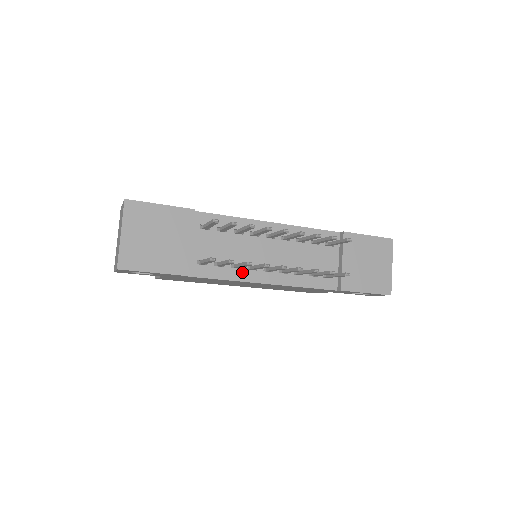
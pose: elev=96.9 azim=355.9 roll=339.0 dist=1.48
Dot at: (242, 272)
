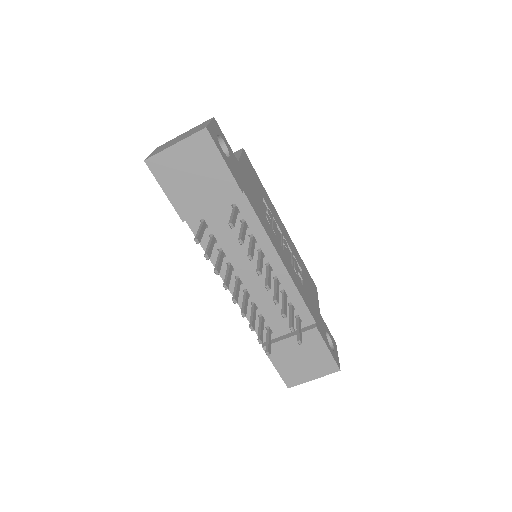
Dot at: occluded
